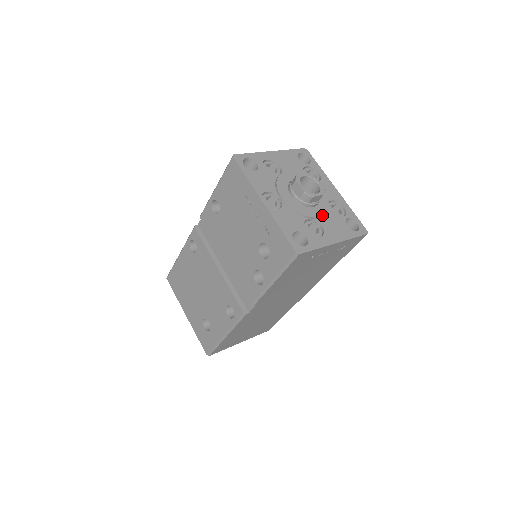
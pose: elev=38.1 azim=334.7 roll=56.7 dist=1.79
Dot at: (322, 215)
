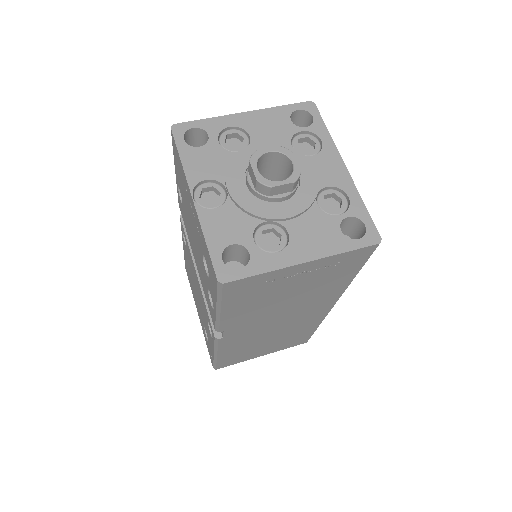
Dot at: (293, 214)
